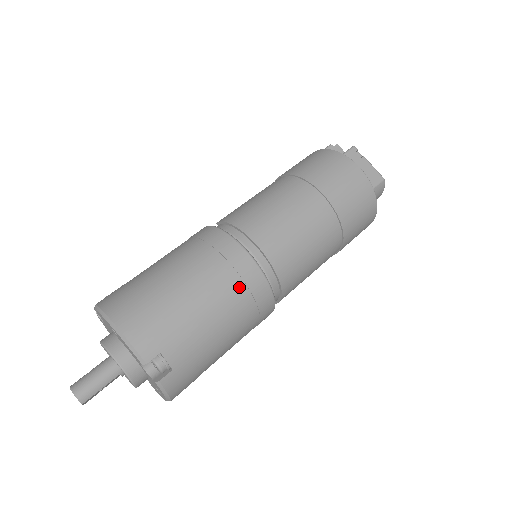
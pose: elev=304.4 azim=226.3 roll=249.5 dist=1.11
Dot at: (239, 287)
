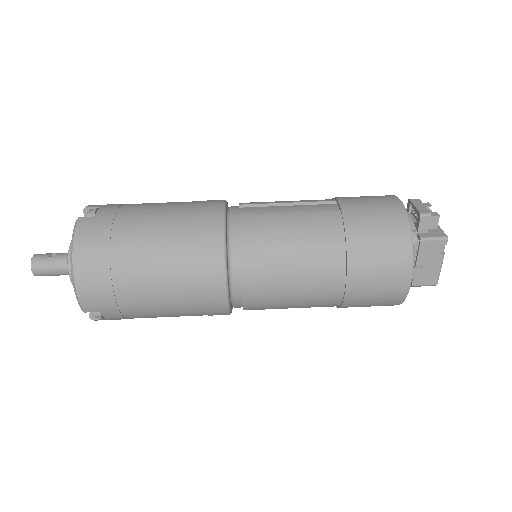
Dot at: (198, 306)
